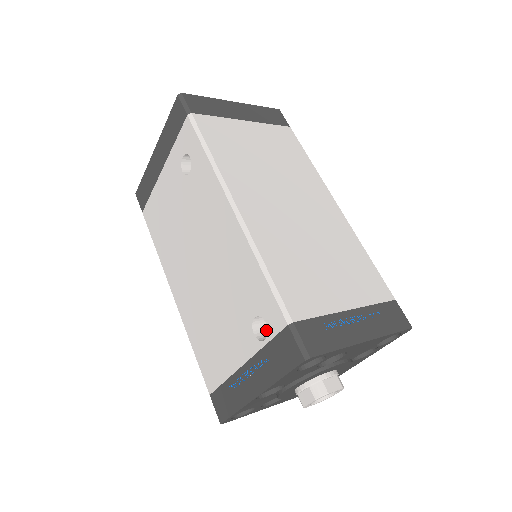
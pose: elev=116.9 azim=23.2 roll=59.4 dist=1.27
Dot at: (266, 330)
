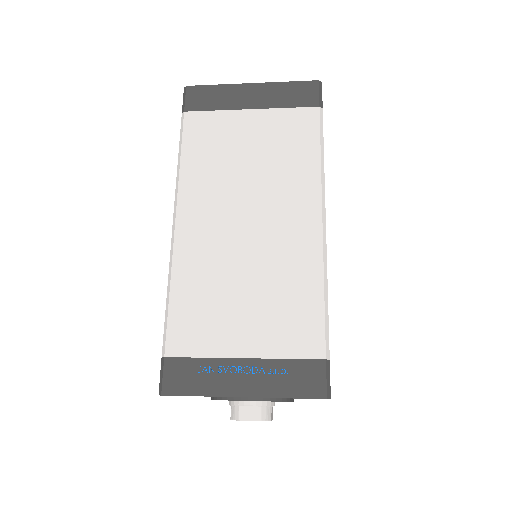
Dot at: occluded
